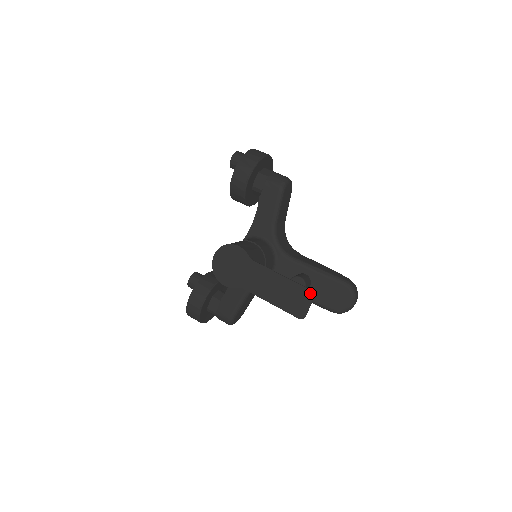
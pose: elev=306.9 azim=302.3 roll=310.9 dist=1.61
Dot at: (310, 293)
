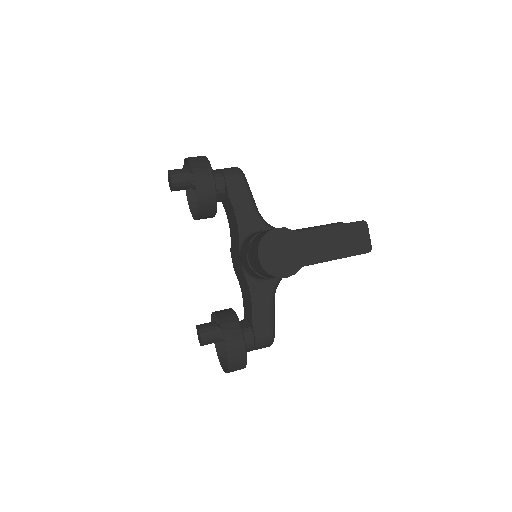
Dot at: (363, 223)
